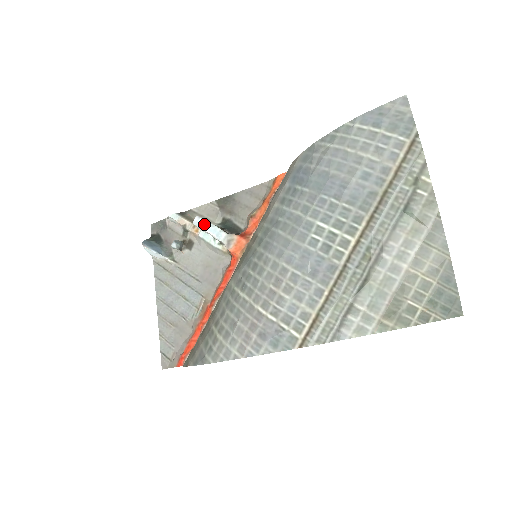
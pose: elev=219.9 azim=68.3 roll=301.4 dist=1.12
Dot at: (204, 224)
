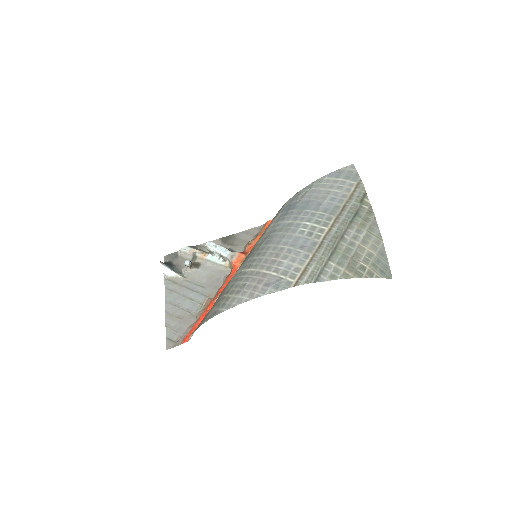
Dot at: (214, 245)
